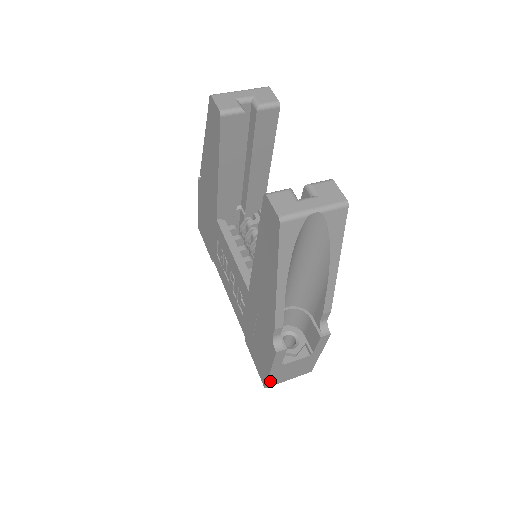
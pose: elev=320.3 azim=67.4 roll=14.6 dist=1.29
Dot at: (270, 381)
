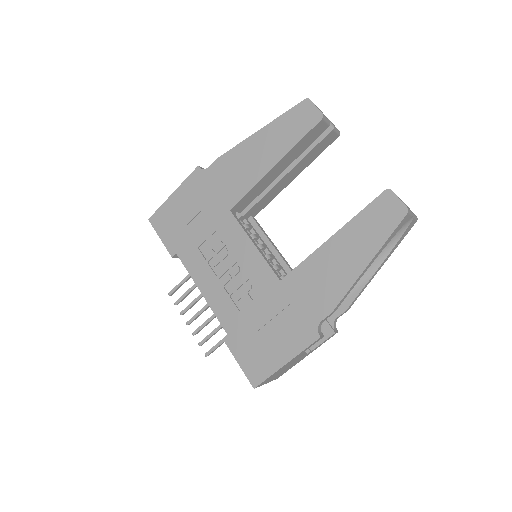
Dot at: (267, 379)
